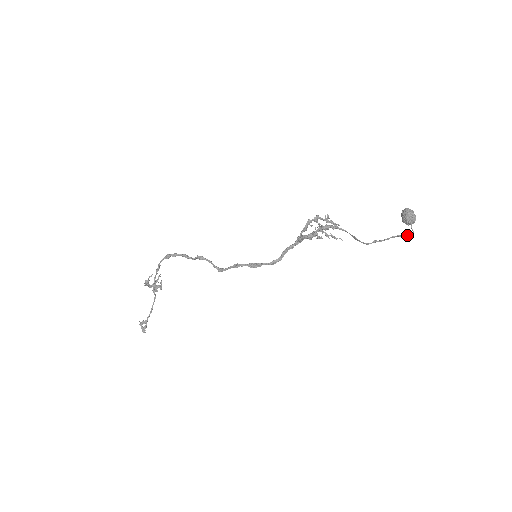
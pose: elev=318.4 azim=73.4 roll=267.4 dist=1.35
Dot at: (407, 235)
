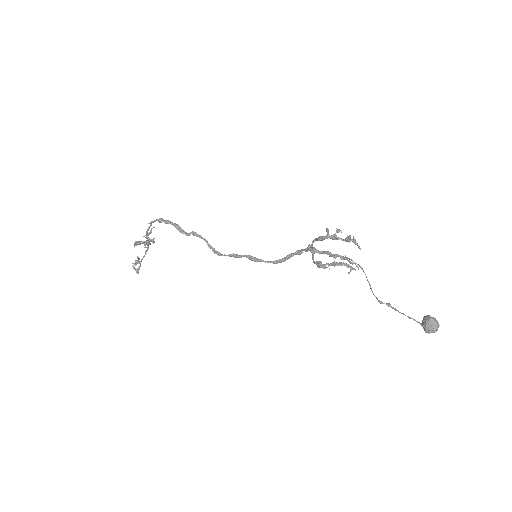
Dot at: occluded
